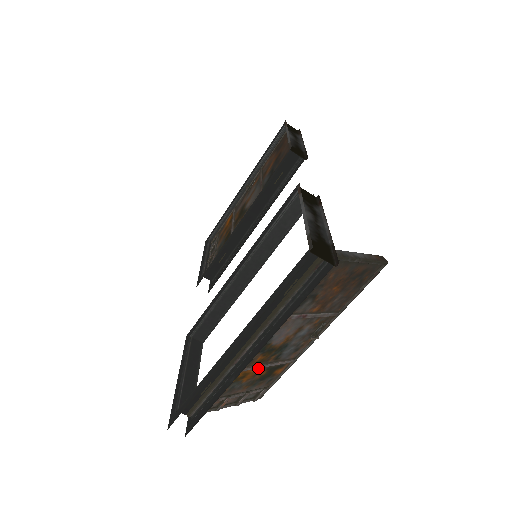
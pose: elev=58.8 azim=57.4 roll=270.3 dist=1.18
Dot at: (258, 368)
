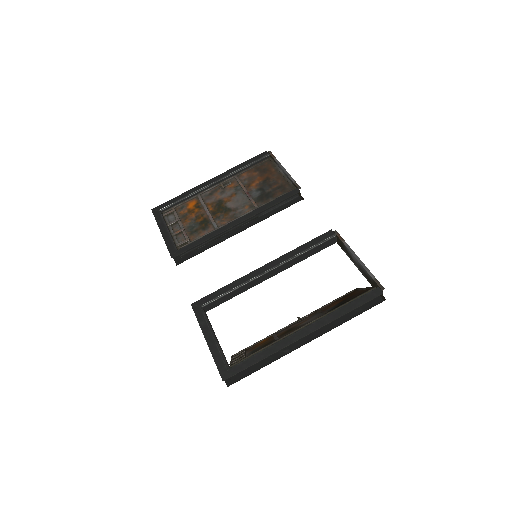
Dot at: occluded
